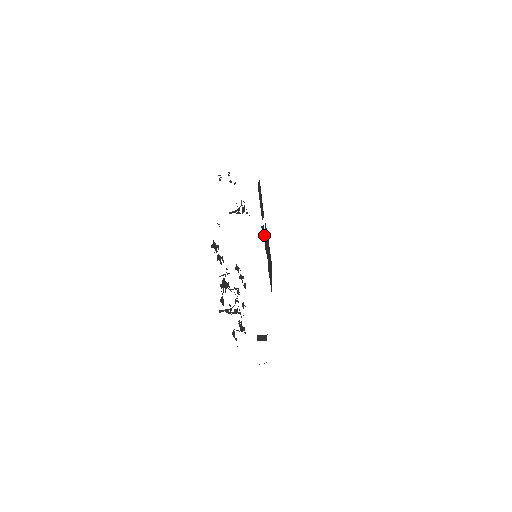
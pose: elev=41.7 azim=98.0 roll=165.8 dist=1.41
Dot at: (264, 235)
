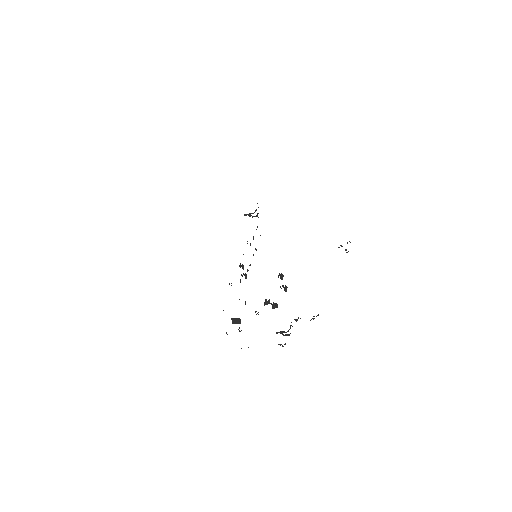
Dot at: occluded
